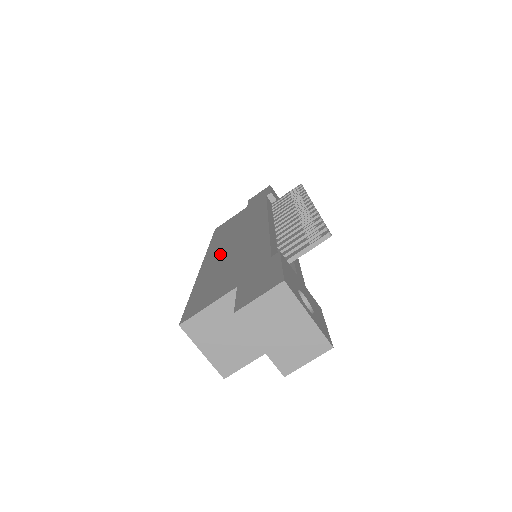
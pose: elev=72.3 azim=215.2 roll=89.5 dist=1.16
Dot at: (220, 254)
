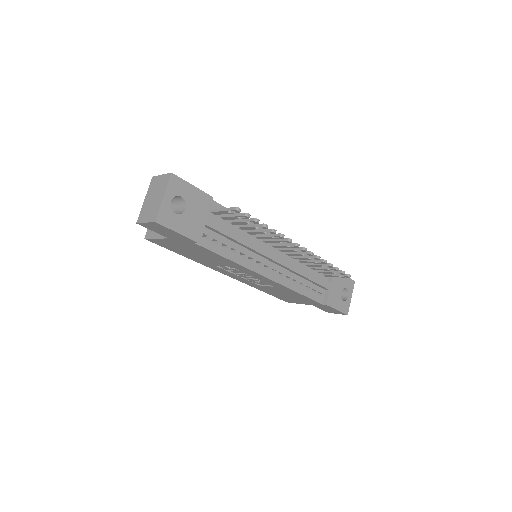
Dot at: occluded
